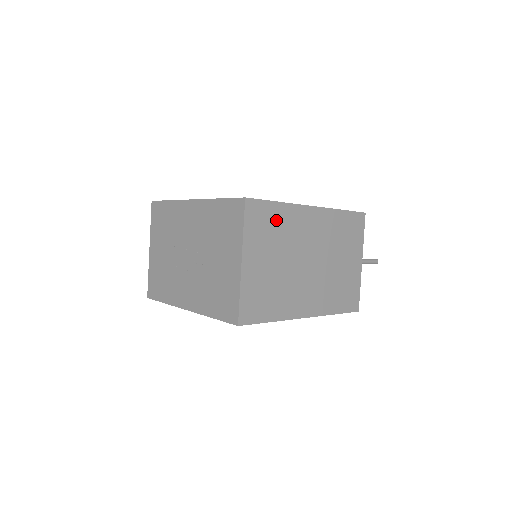
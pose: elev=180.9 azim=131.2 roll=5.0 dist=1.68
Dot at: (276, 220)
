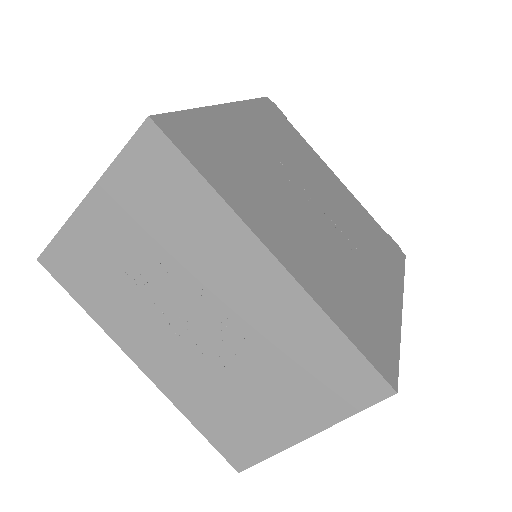
Dot at: occluded
